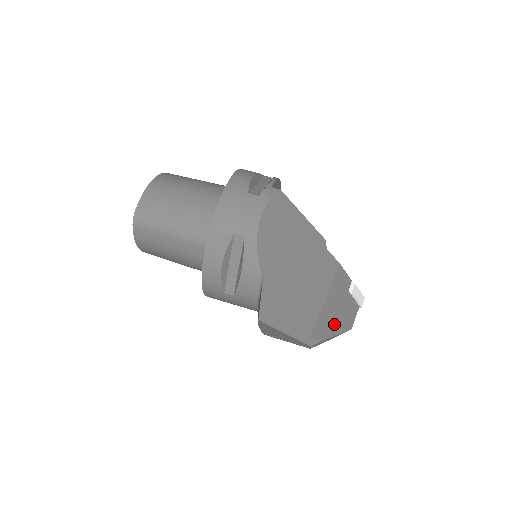
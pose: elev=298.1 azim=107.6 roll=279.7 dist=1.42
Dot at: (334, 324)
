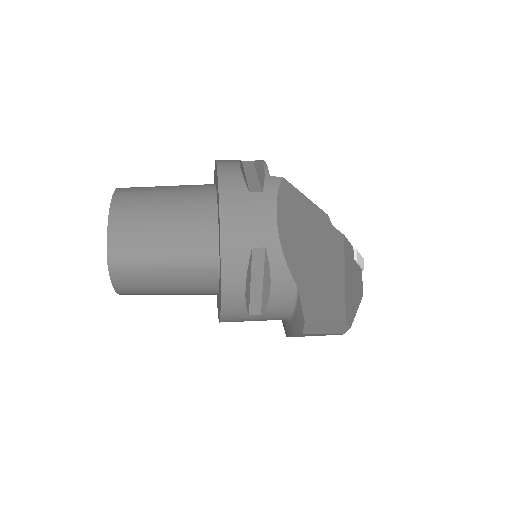
Dot at: (354, 300)
